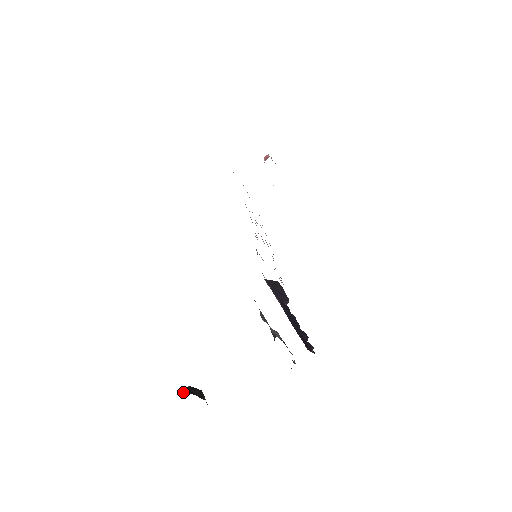
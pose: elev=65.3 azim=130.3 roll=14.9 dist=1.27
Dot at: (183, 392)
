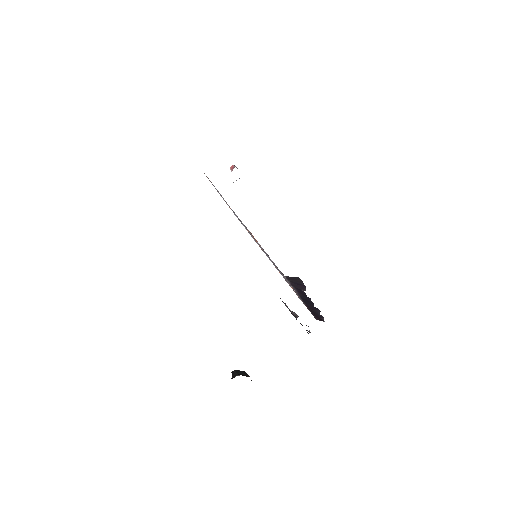
Dot at: (232, 376)
